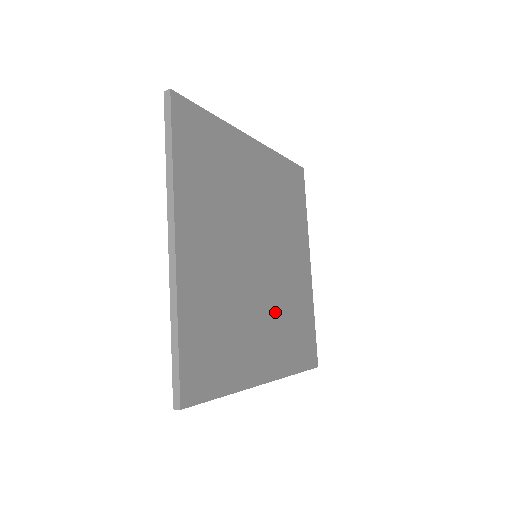
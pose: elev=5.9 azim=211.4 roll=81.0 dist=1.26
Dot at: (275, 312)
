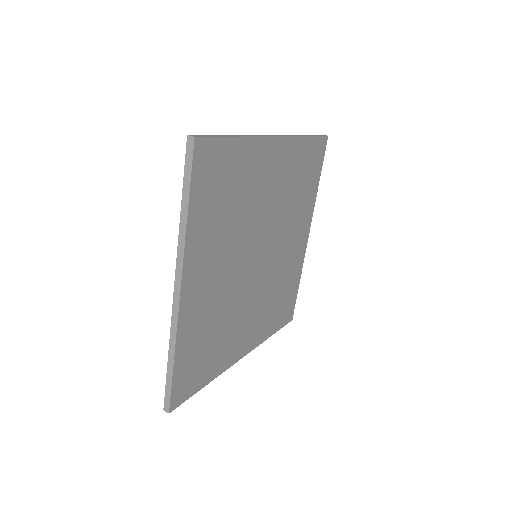
Dot at: (263, 298)
